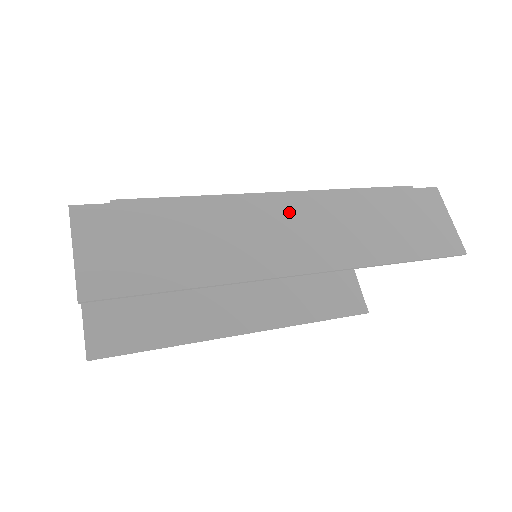
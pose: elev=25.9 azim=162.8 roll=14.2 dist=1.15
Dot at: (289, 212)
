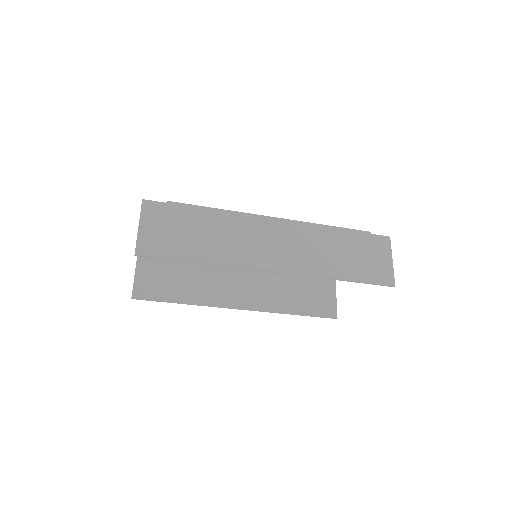
Dot at: (276, 231)
